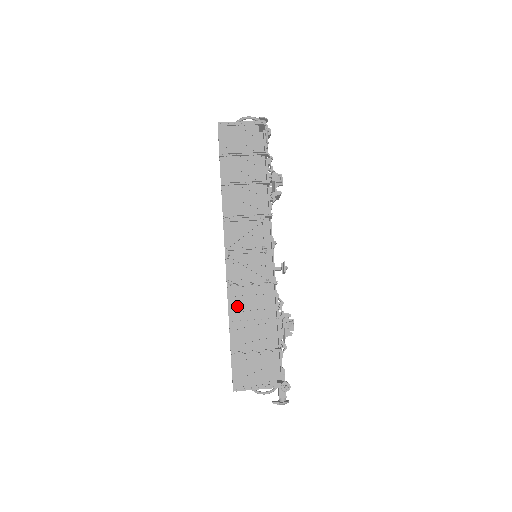
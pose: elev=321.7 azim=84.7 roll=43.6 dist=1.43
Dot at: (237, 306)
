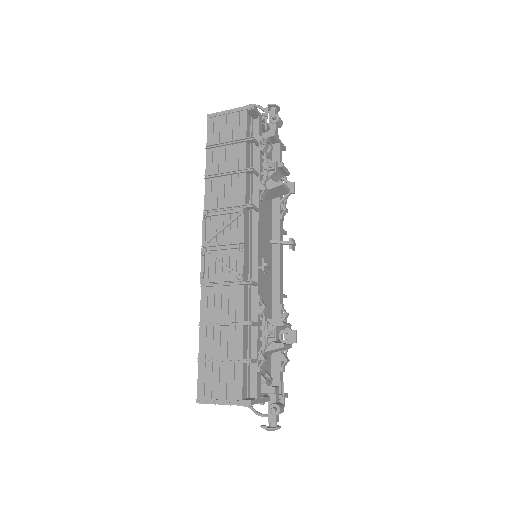
Dot at: (209, 308)
